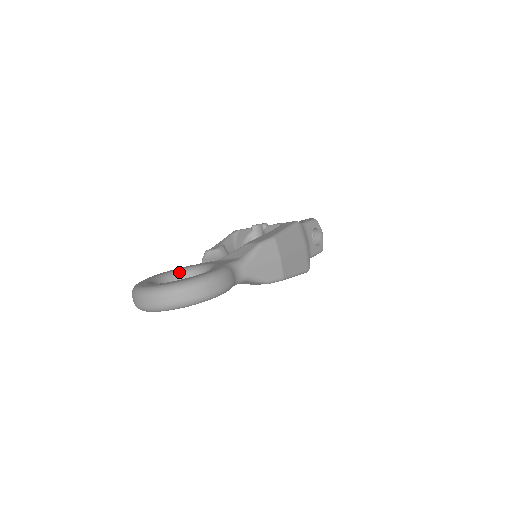
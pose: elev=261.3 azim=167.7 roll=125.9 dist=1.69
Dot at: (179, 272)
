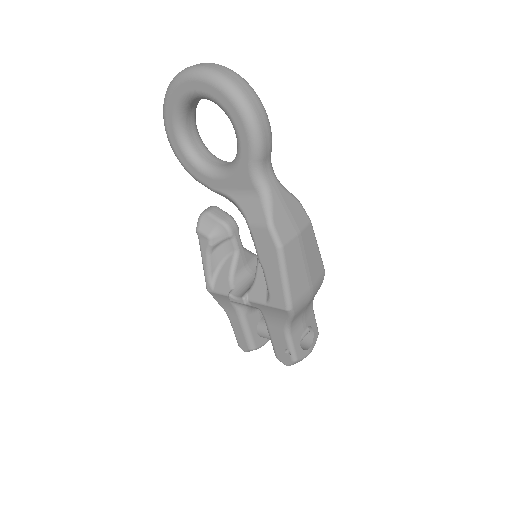
Dot at: occluded
